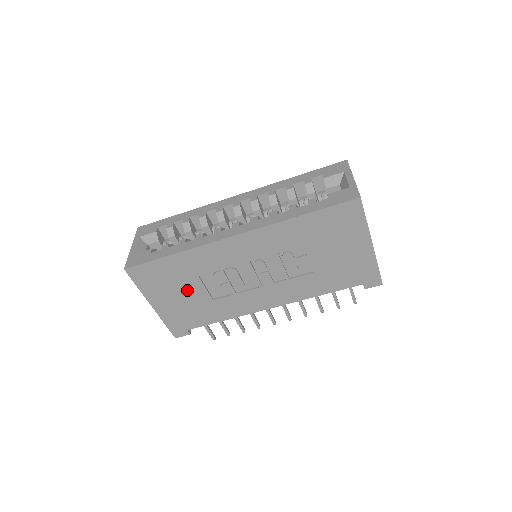
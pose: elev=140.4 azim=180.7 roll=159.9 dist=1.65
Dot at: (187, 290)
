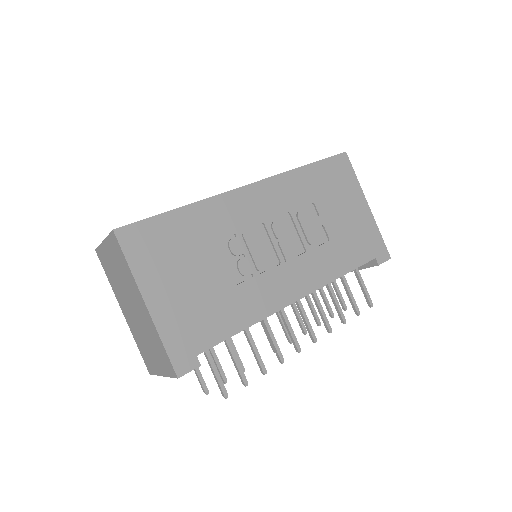
Dot at: (197, 270)
